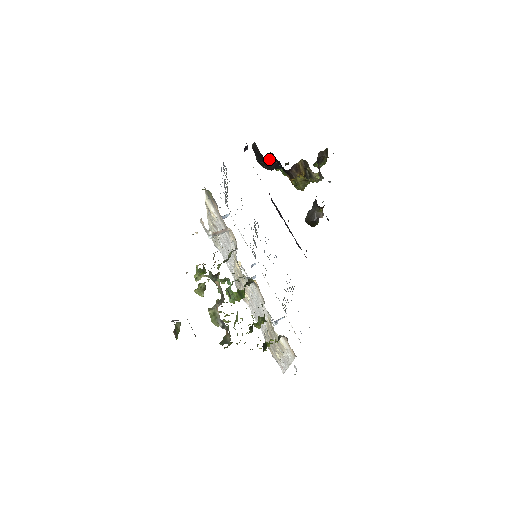
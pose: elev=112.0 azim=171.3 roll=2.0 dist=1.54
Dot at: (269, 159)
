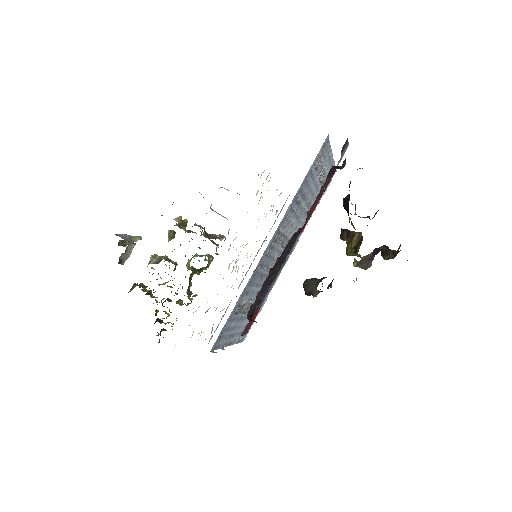
Dot at: (346, 199)
